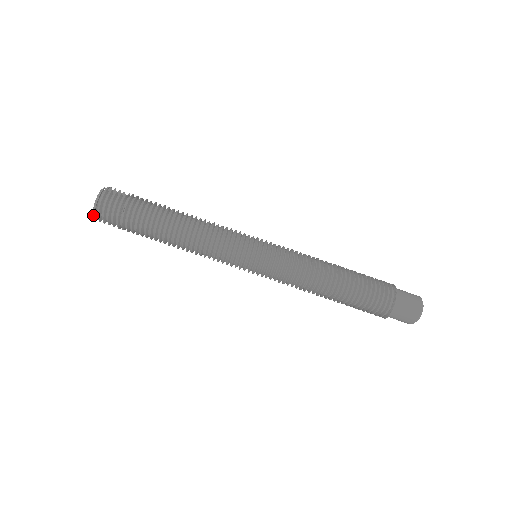
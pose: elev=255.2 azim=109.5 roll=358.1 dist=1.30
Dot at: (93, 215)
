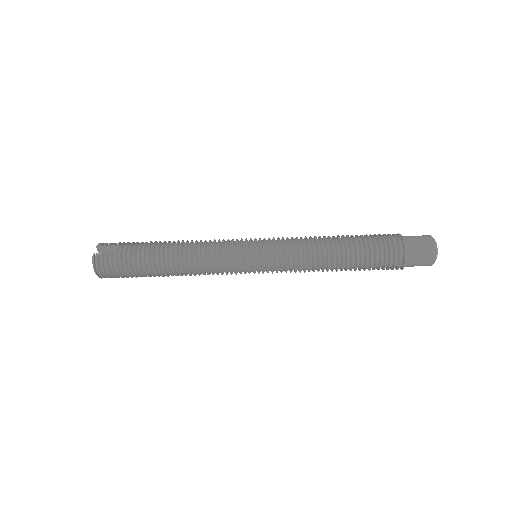
Dot at: (99, 277)
